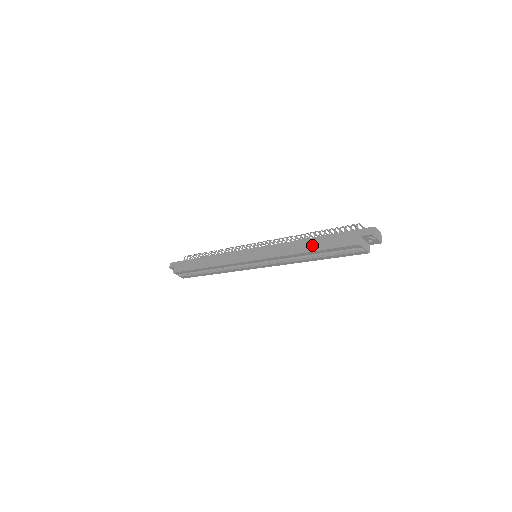
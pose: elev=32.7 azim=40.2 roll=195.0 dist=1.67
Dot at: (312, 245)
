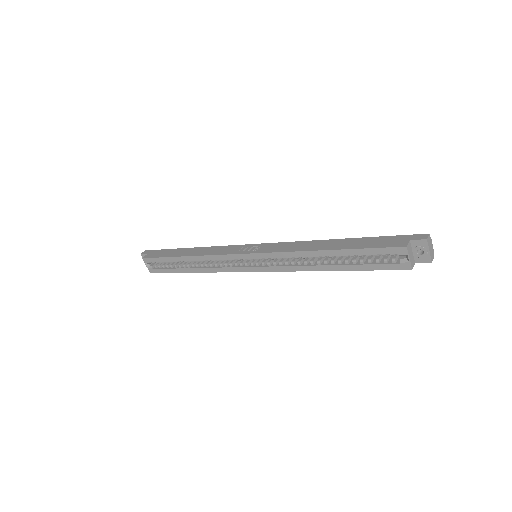
Dot at: (339, 244)
